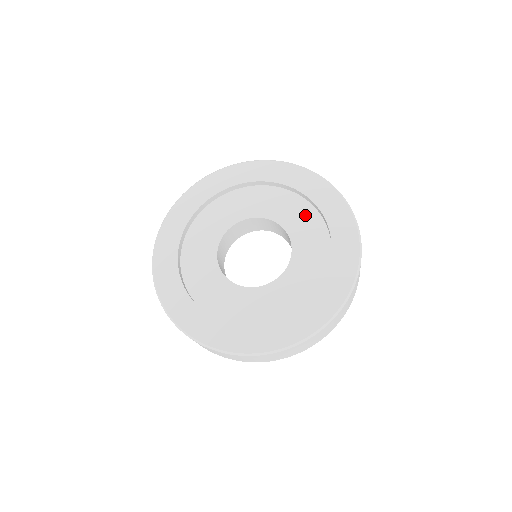
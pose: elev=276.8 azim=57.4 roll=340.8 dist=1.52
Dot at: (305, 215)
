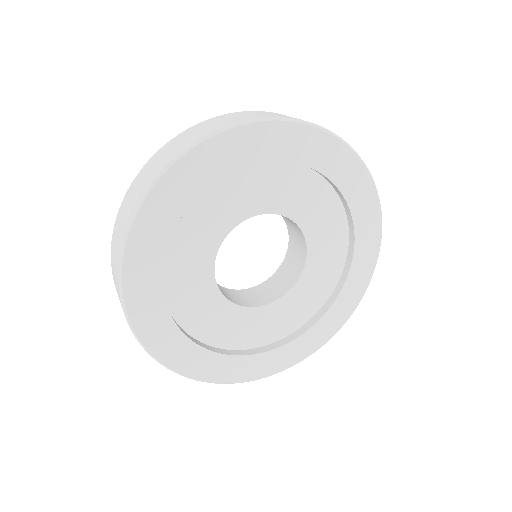
Dot at: (316, 194)
